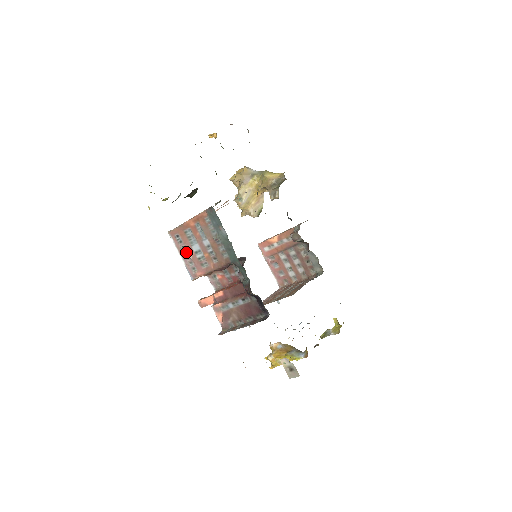
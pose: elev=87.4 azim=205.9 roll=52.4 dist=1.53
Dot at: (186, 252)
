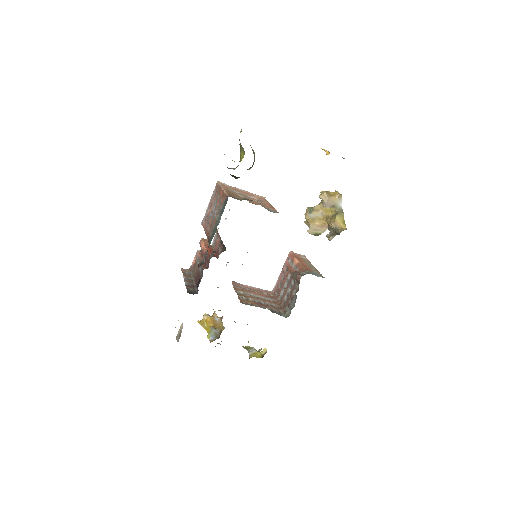
Dot at: (211, 205)
